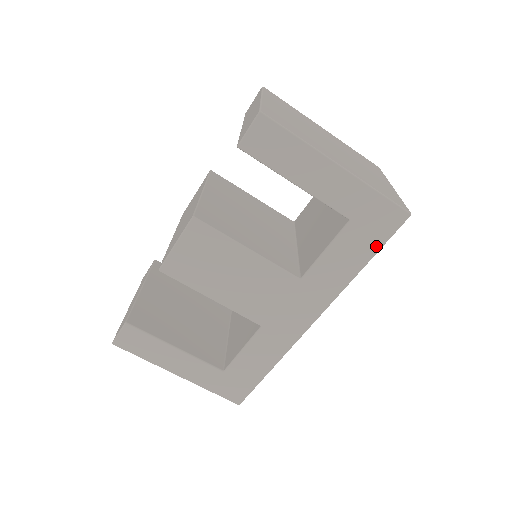
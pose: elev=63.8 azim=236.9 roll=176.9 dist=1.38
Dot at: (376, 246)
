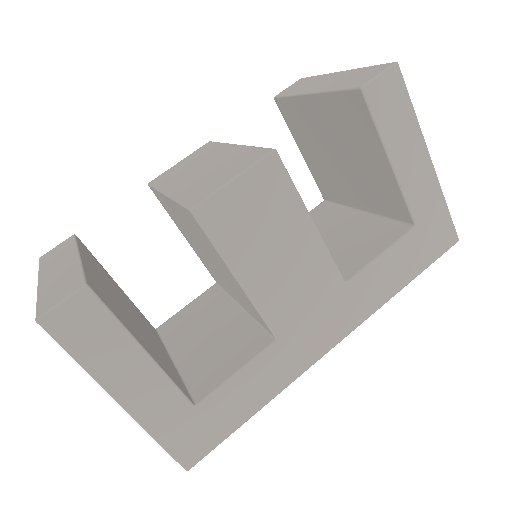
Dot at: (423, 265)
